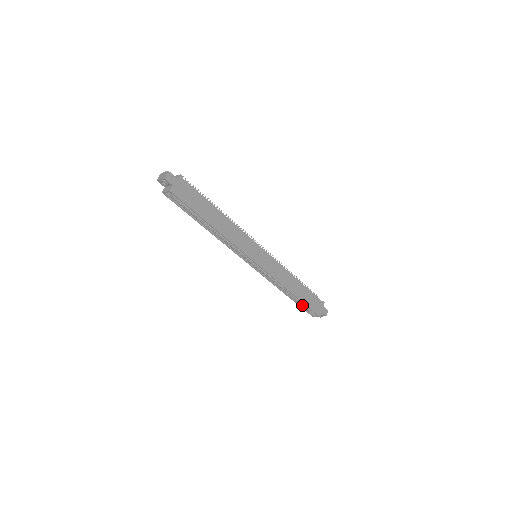
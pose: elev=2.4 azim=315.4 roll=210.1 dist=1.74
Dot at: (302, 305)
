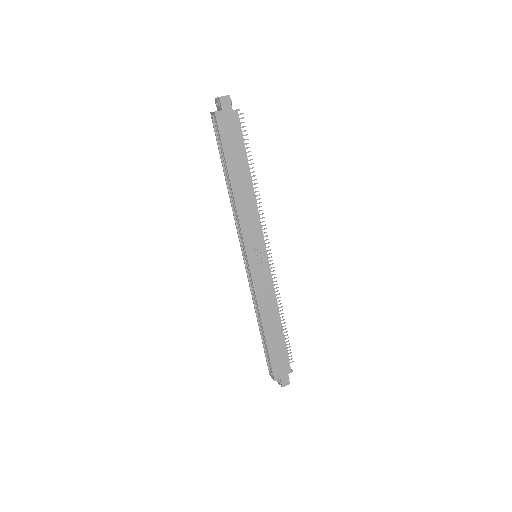
Dot at: (267, 351)
